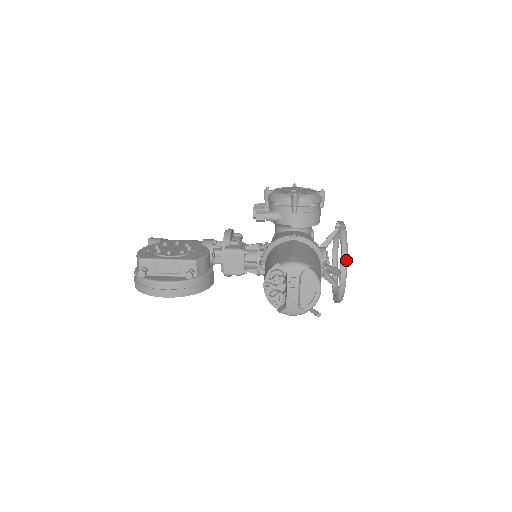
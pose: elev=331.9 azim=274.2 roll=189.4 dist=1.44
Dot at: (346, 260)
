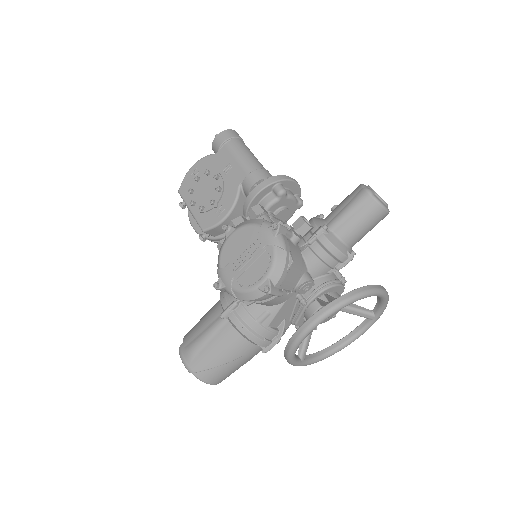
Dot at: (289, 363)
